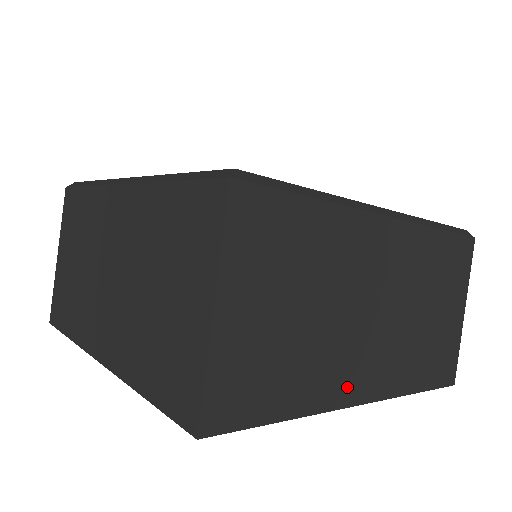
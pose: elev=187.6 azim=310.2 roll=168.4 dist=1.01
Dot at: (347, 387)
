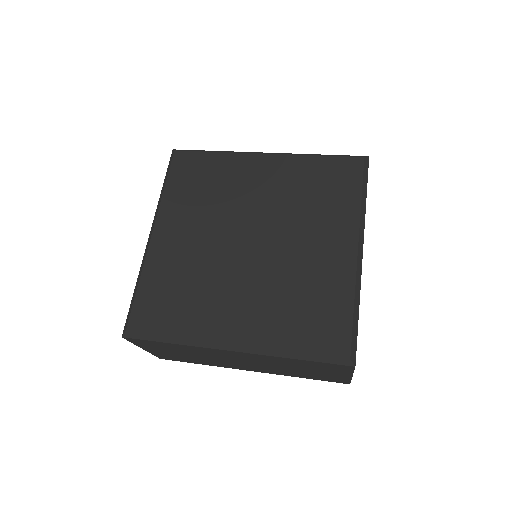
Dot at: (236, 367)
